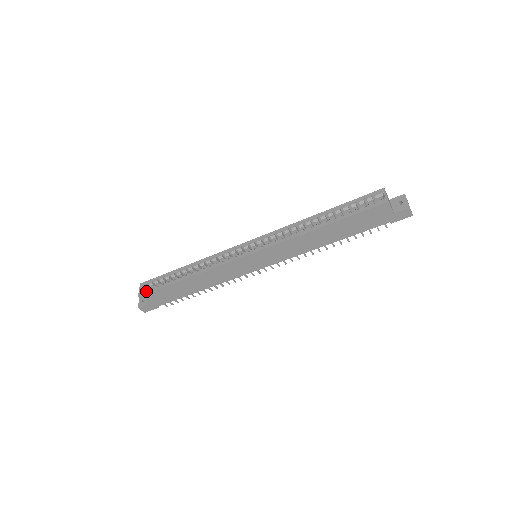
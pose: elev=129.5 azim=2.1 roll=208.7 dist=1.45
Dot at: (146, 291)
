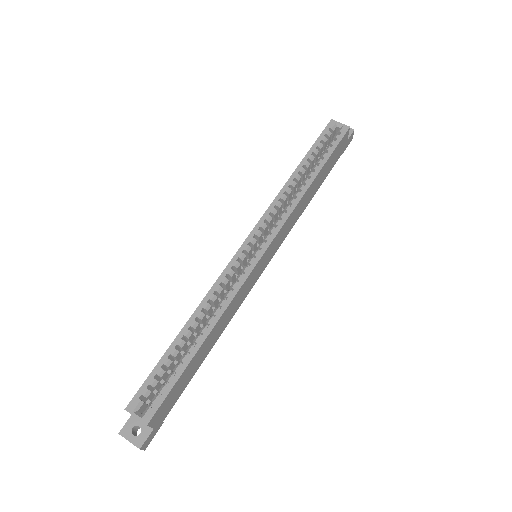
Dot at: (154, 406)
